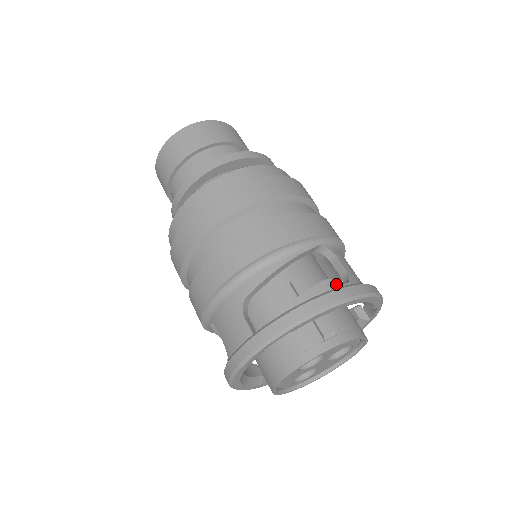
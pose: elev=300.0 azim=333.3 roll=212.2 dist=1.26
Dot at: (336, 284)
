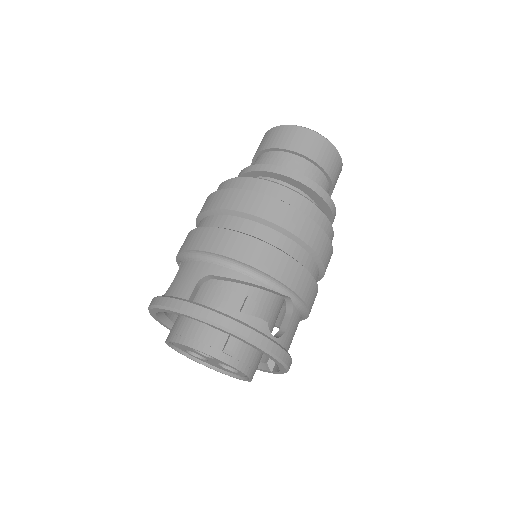
Dot at: (267, 330)
